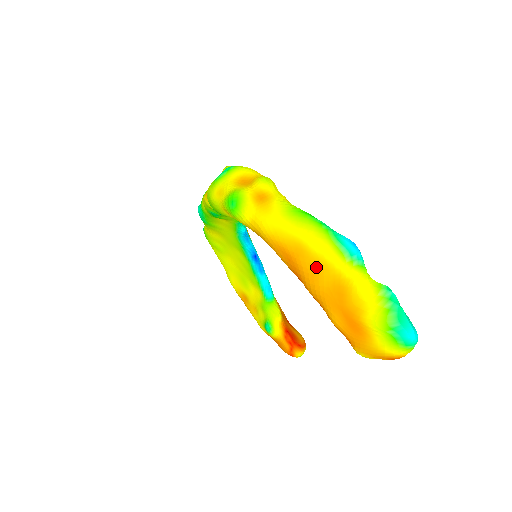
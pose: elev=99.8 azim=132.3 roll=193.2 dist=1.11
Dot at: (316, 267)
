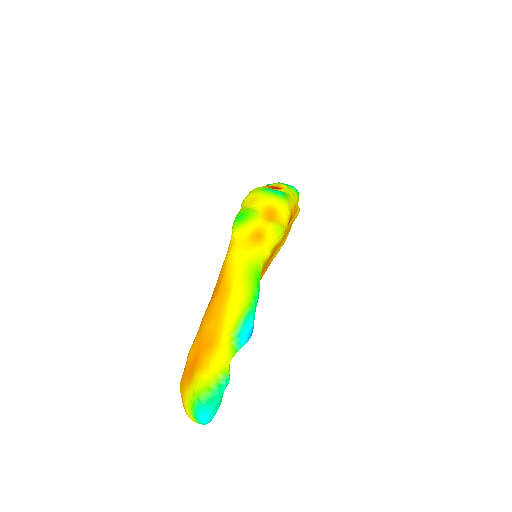
Dot at: (217, 314)
